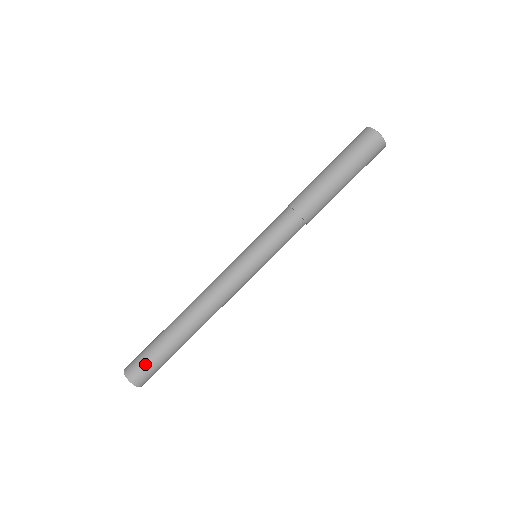
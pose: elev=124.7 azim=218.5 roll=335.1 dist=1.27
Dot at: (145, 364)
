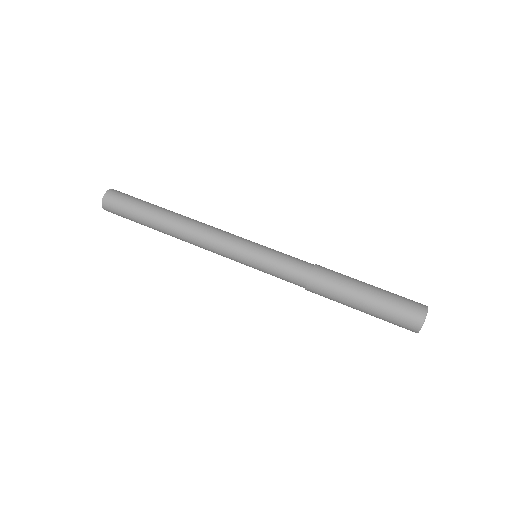
Dot at: (125, 198)
